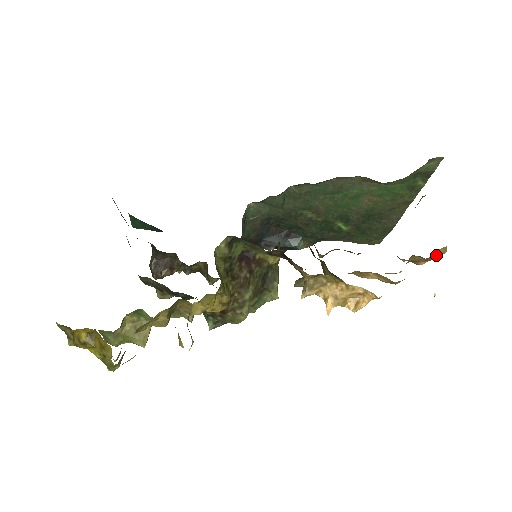
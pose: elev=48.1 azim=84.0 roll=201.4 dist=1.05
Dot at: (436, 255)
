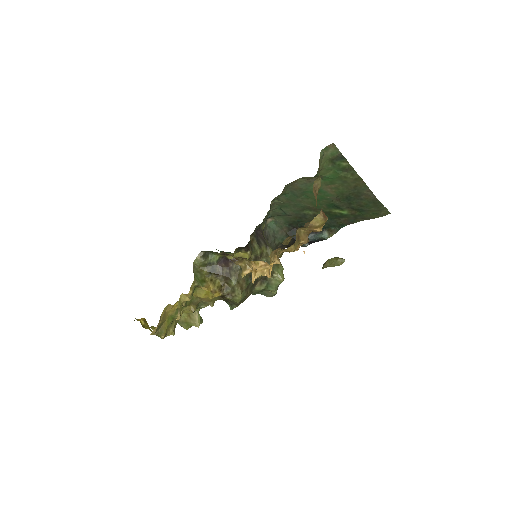
Dot at: (316, 222)
